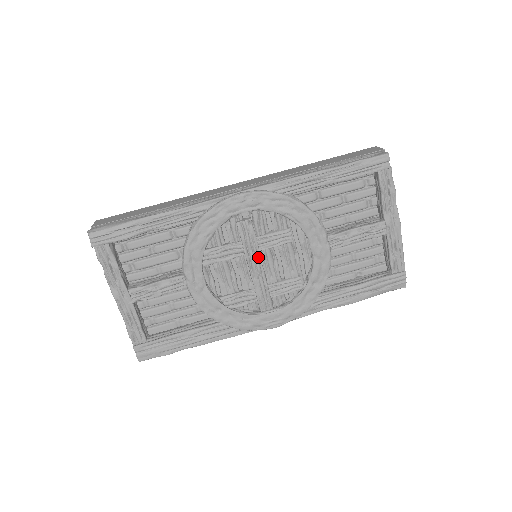
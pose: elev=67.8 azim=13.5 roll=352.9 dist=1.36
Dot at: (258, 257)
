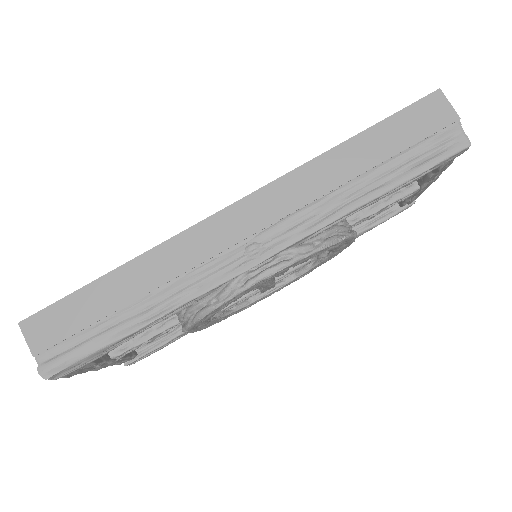
Dot at: (272, 281)
